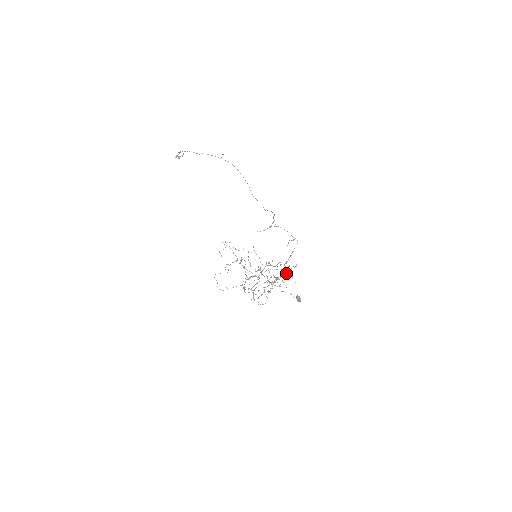
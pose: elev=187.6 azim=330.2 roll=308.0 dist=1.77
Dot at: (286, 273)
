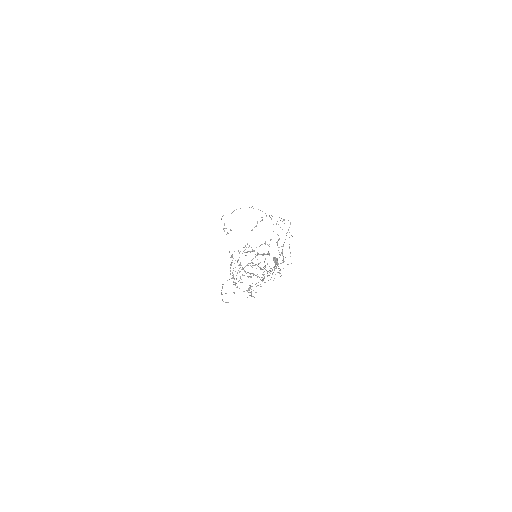
Dot at: occluded
